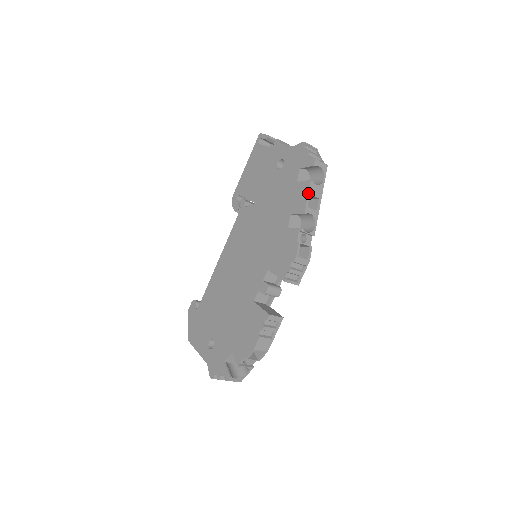
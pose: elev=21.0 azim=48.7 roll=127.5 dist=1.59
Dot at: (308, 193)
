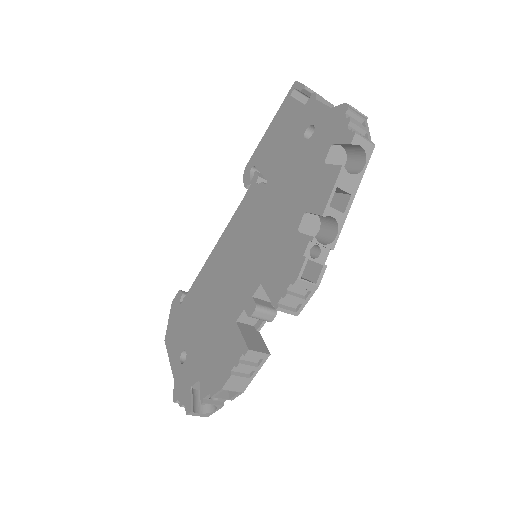
Dot at: (334, 185)
